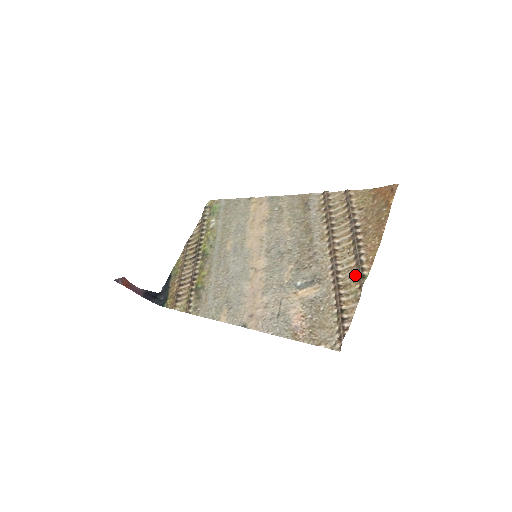
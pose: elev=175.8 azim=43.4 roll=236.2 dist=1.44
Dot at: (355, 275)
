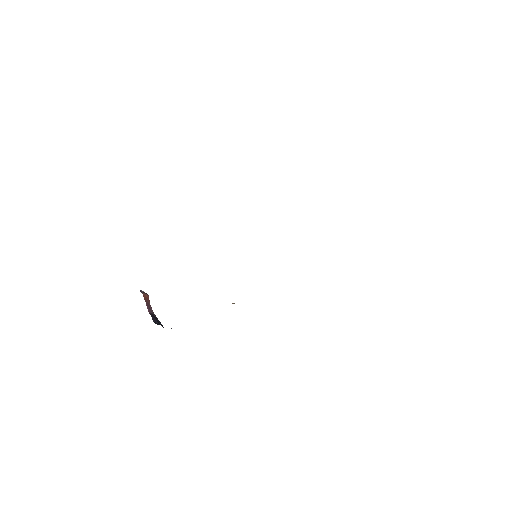
Dot at: occluded
